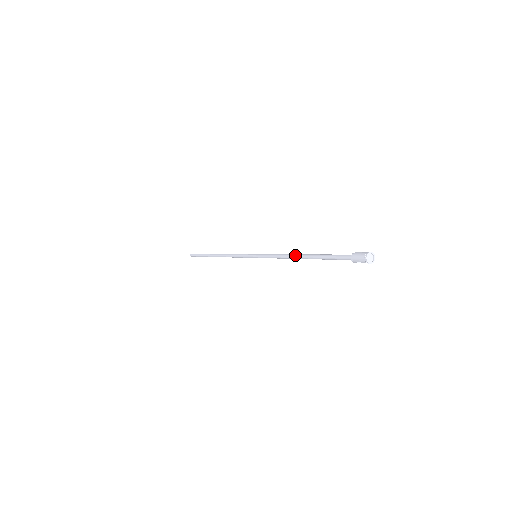
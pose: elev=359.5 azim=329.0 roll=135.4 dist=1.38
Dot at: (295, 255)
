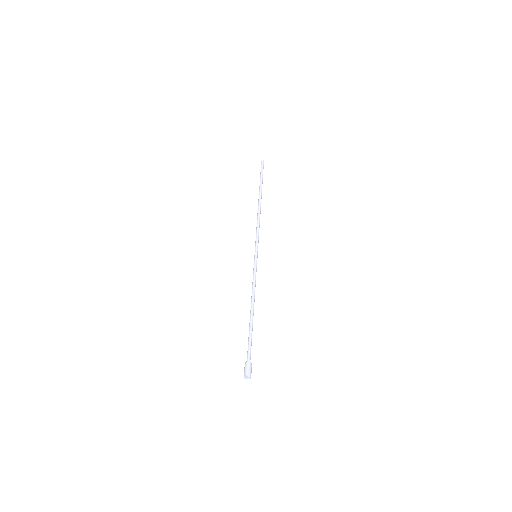
Dot at: (252, 304)
